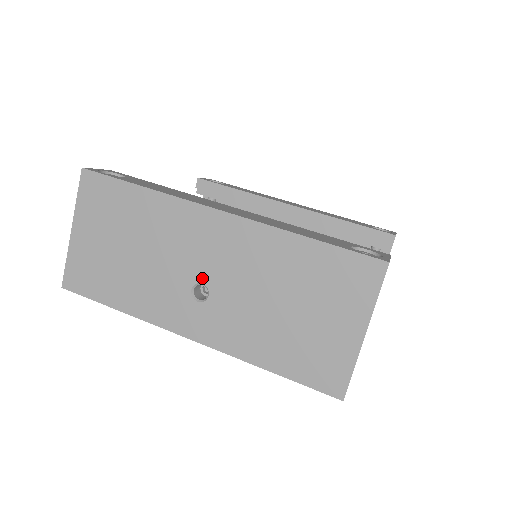
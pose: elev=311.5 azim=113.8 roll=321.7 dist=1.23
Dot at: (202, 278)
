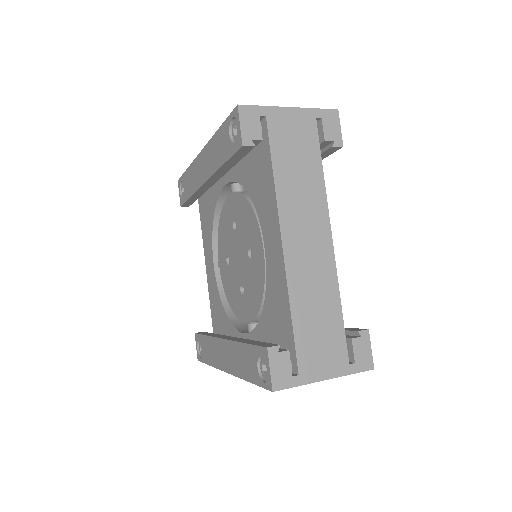
Dot at: occluded
